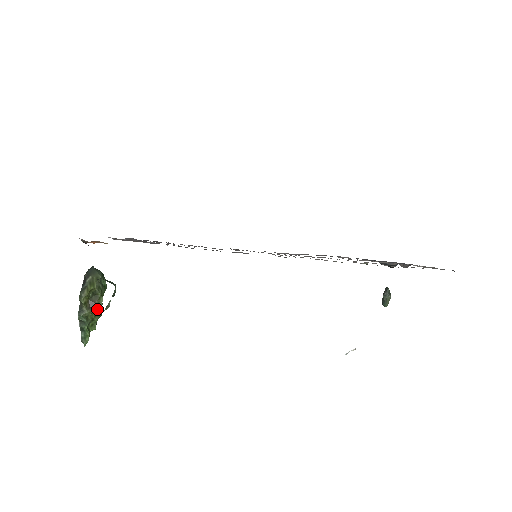
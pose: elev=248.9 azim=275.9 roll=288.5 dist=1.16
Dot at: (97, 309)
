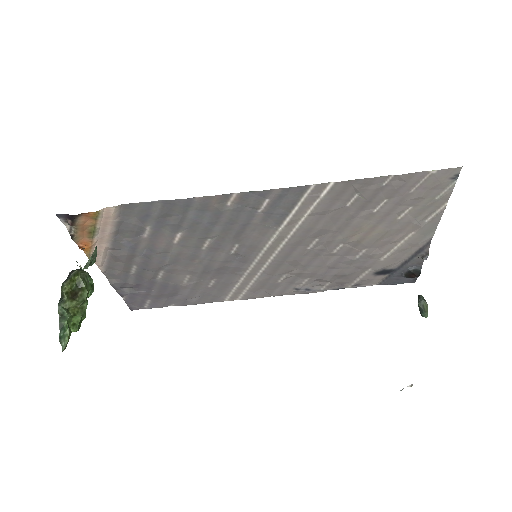
Dot at: (80, 302)
